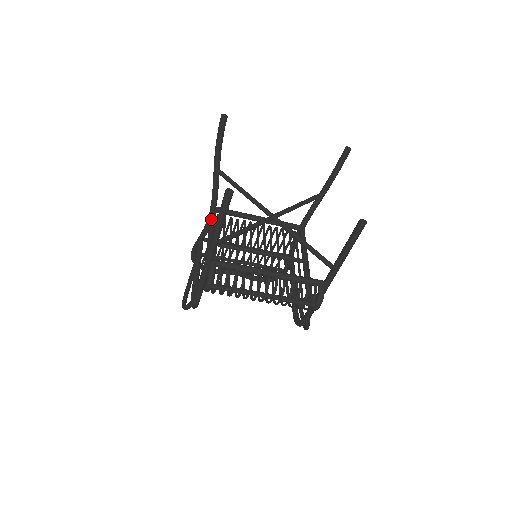
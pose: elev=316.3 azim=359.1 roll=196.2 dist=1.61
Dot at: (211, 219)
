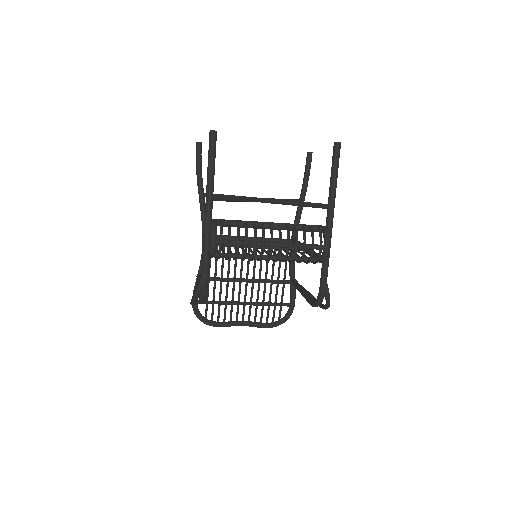
Dot at: occluded
